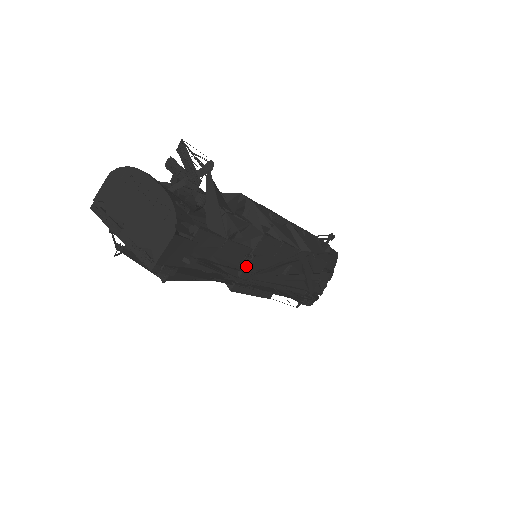
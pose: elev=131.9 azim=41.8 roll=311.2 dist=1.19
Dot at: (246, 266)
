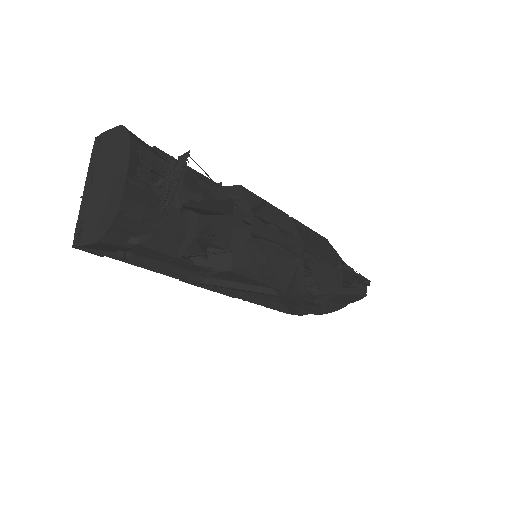
Dot at: occluded
